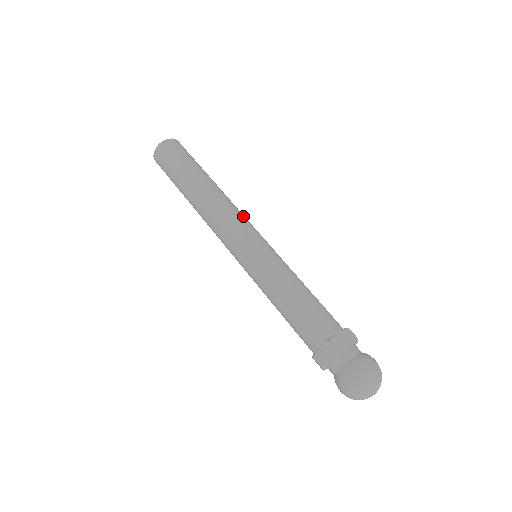
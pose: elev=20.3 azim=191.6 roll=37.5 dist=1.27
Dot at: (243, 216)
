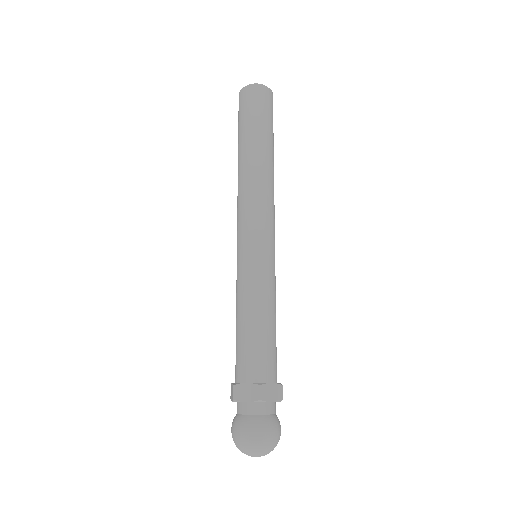
Dot at: (260, 208)
